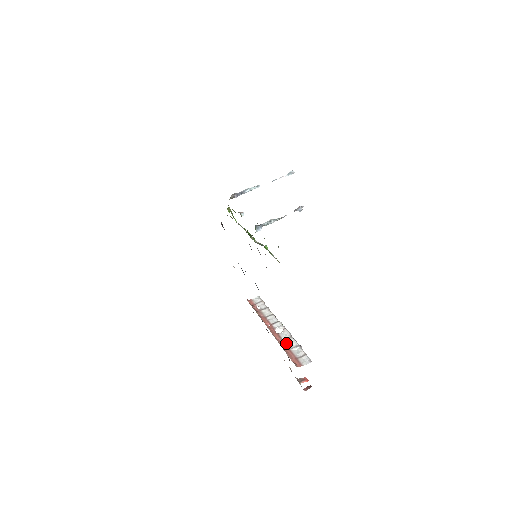
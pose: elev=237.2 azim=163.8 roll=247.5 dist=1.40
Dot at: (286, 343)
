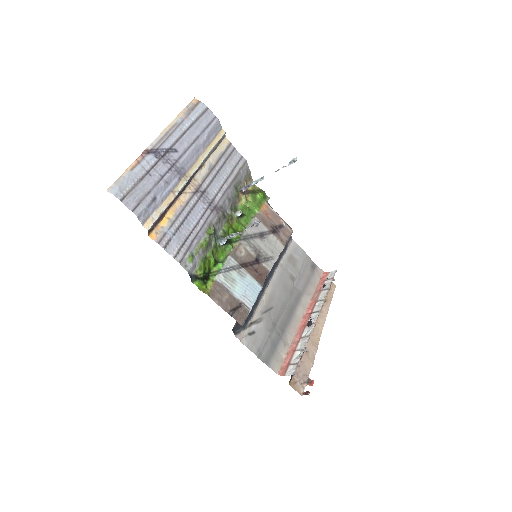
Dot at: (299, 342)
